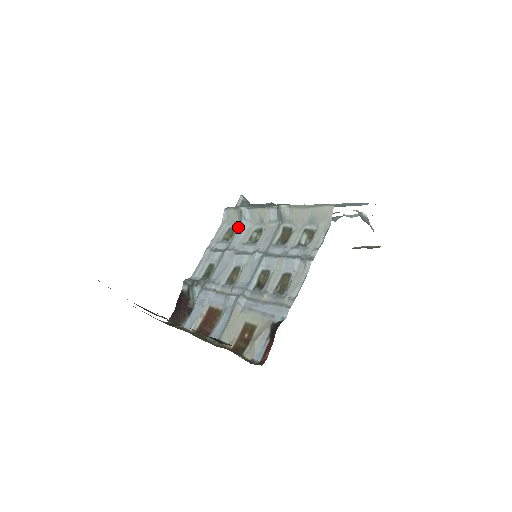
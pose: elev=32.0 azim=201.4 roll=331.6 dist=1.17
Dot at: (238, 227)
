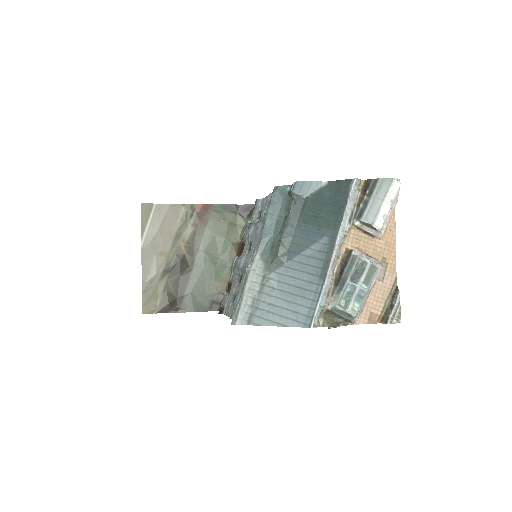
Dot at: occluded
